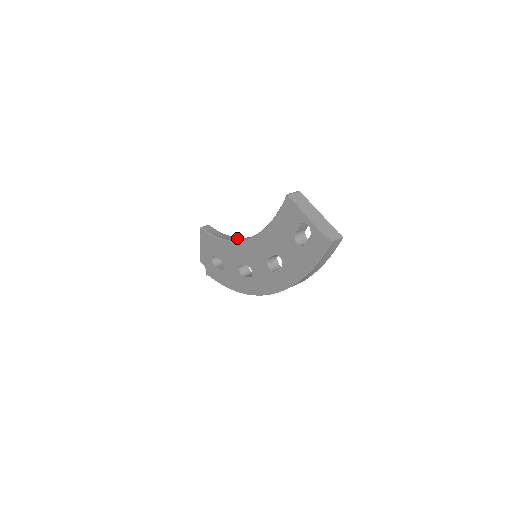
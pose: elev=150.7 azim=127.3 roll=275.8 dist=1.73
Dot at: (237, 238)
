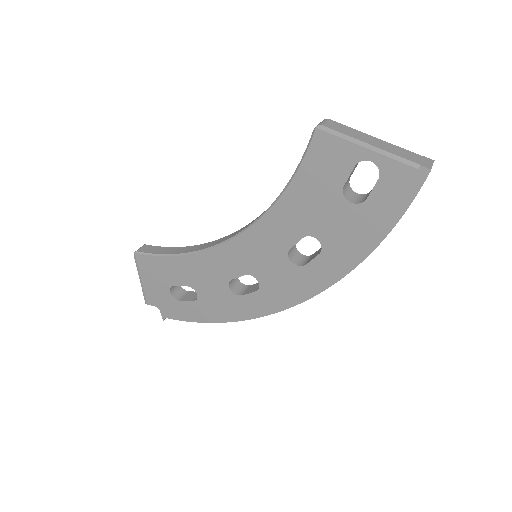
Dot at: (209, 243)
